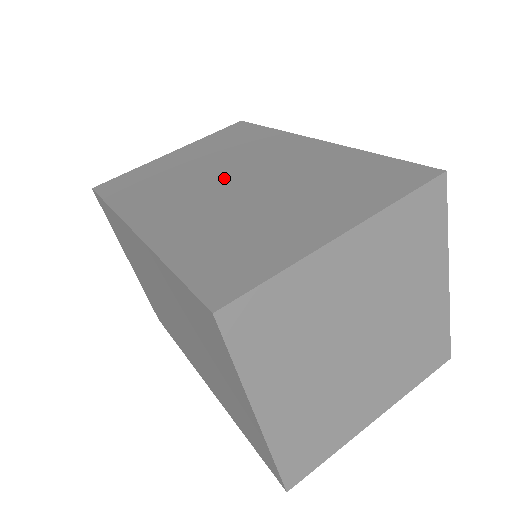
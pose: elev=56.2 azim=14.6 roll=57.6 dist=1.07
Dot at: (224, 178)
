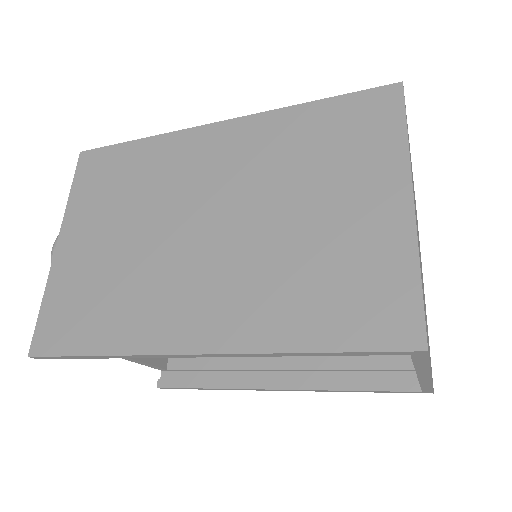
Dot at: occluded
